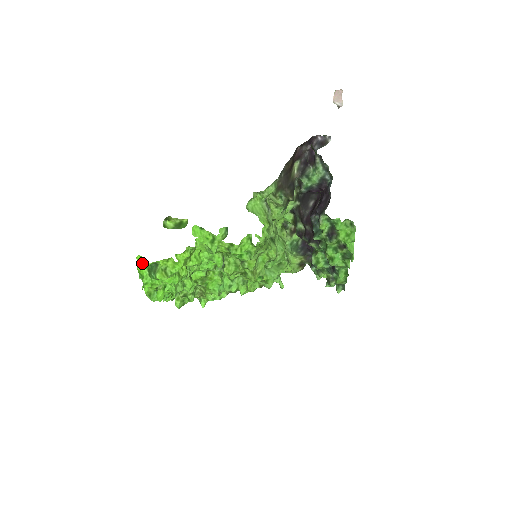
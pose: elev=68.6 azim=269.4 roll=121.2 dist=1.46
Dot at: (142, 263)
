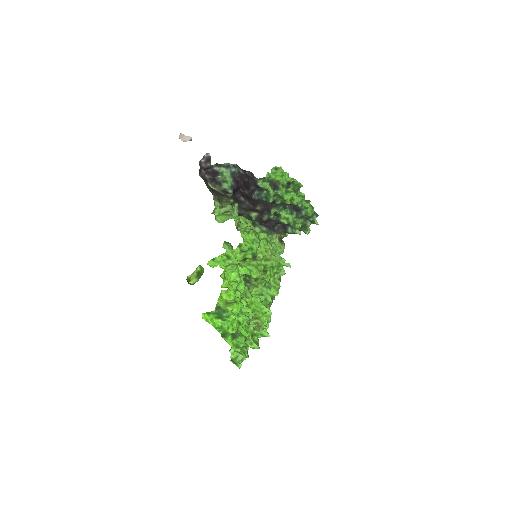
Dot at: (210, 318)
